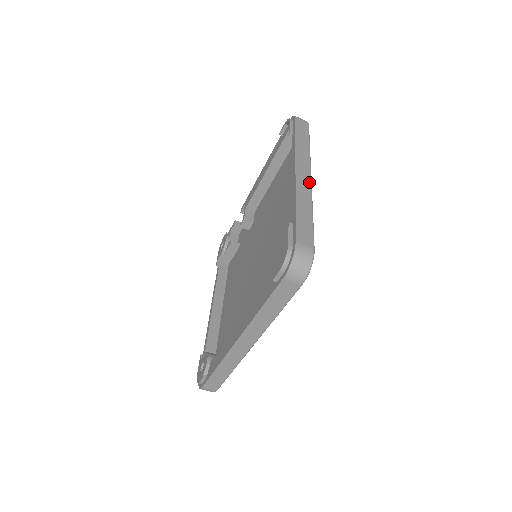
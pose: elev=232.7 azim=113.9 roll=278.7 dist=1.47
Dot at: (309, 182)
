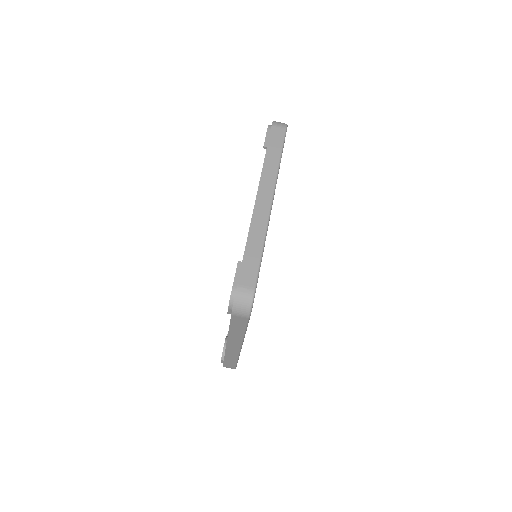
Dot at: (268, 209)
